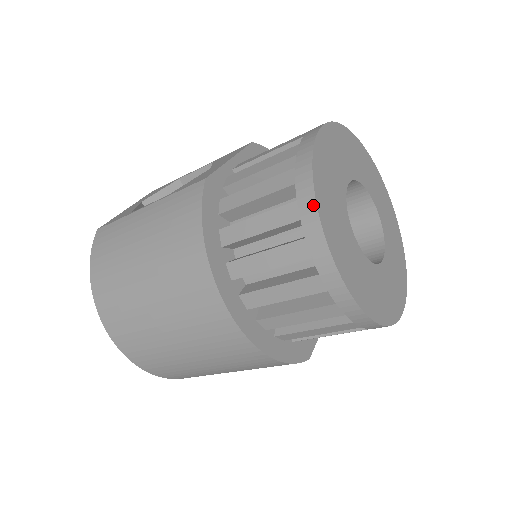
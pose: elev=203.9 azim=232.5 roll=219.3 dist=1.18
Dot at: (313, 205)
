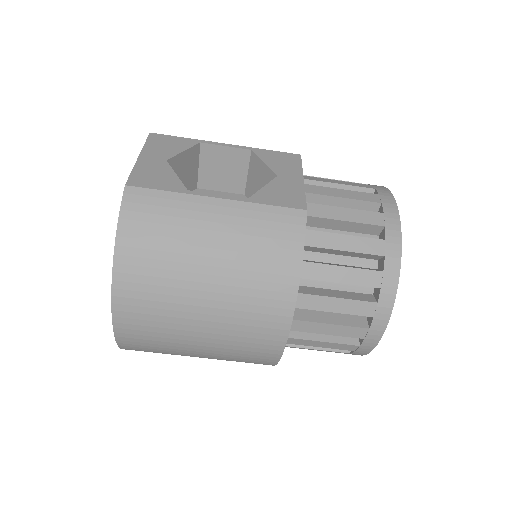
Dot at: (396, 282)
